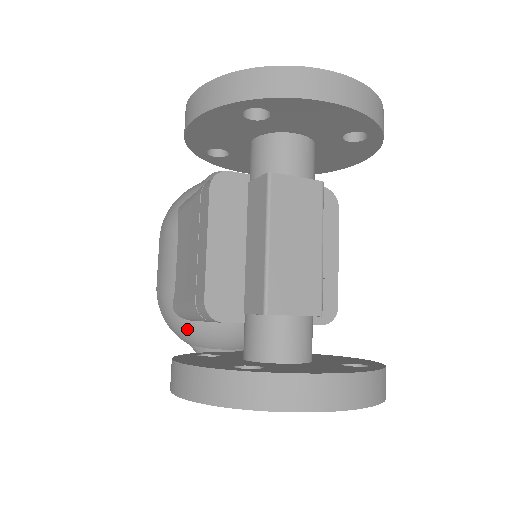
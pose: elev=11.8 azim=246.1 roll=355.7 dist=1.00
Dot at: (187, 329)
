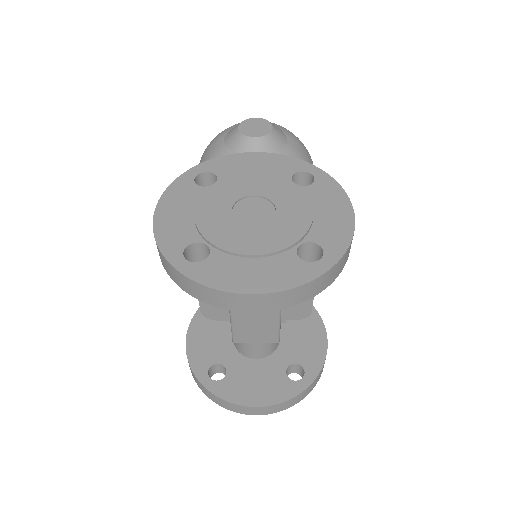
Dot at: occluded
